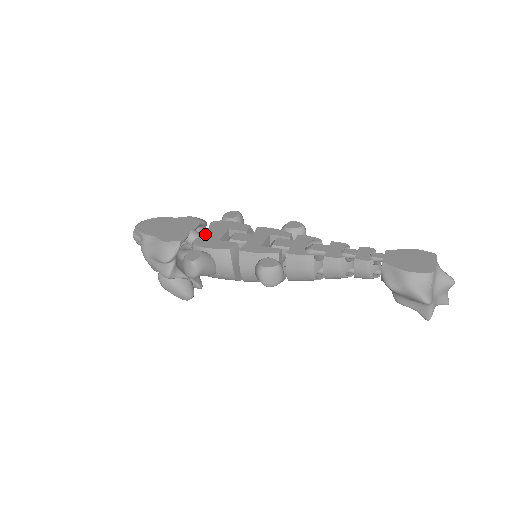
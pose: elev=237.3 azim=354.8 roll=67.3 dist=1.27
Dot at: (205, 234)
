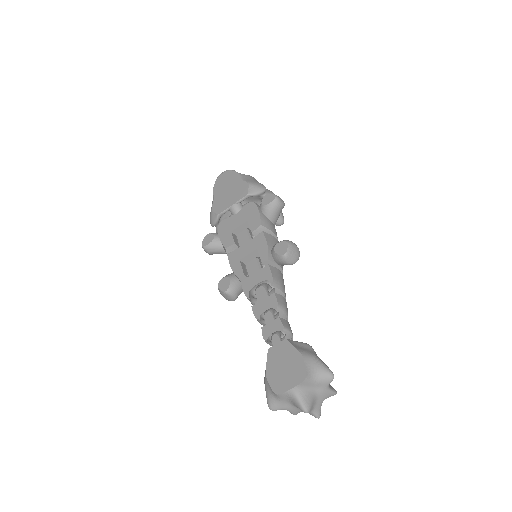
Dot at: (232, 217)
